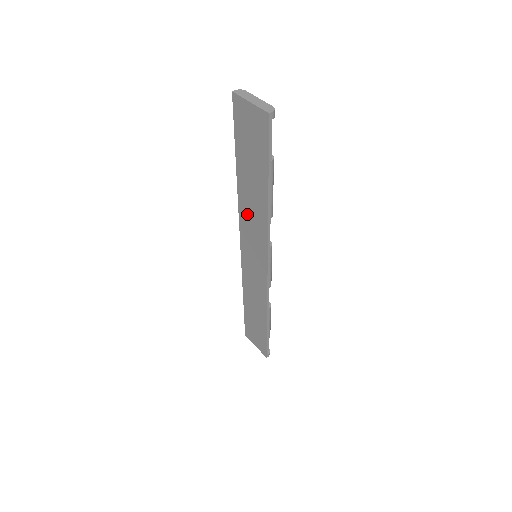
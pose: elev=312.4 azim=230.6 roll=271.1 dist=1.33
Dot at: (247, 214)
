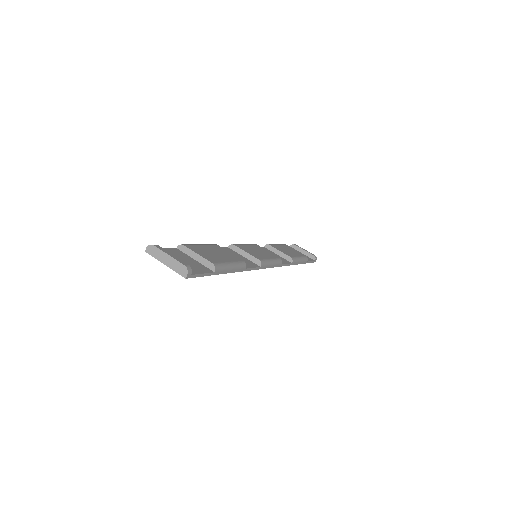
Dot at: occluded
